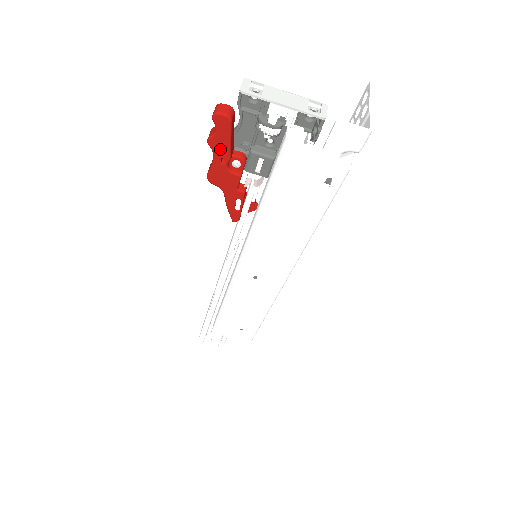
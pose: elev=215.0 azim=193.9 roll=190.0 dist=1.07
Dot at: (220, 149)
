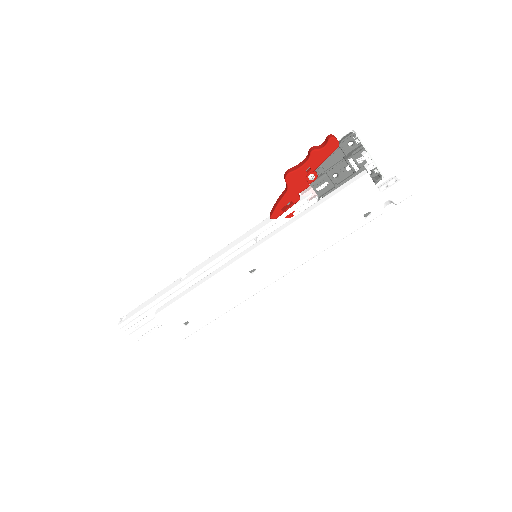
Dot at: (315, 161)
